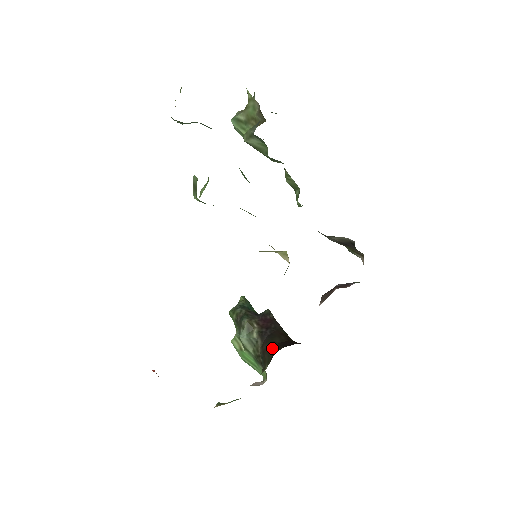
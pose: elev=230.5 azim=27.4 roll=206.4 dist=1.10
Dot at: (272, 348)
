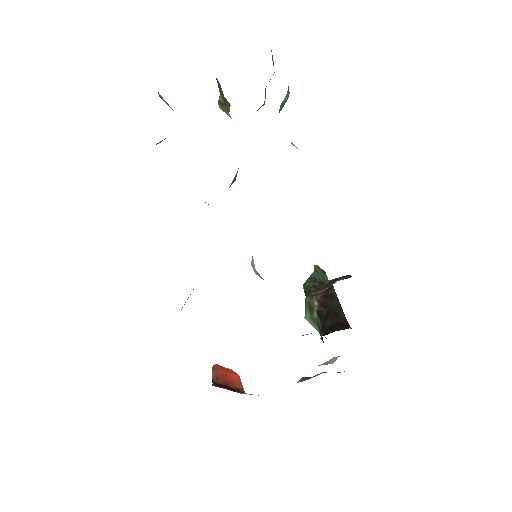
Dot at: (321, 333)
